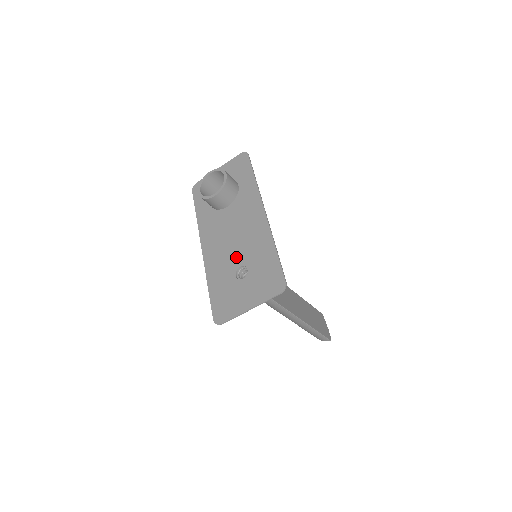
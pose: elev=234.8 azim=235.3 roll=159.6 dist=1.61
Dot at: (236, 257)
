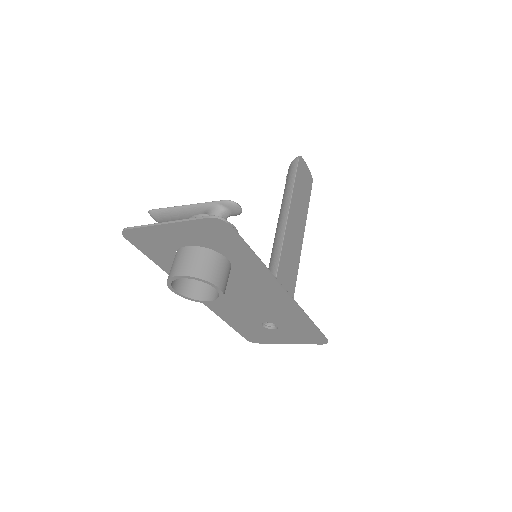
Dot at: (257, 316)
